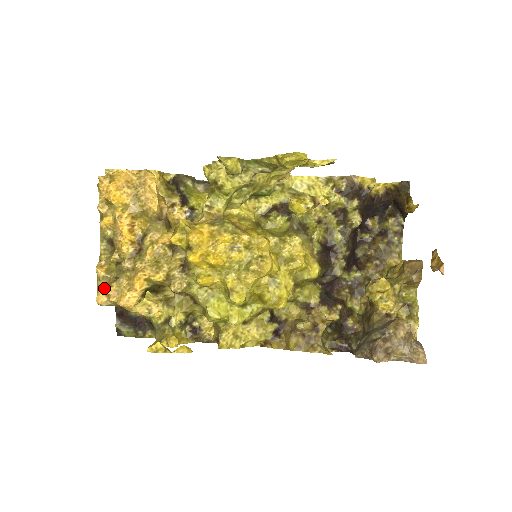
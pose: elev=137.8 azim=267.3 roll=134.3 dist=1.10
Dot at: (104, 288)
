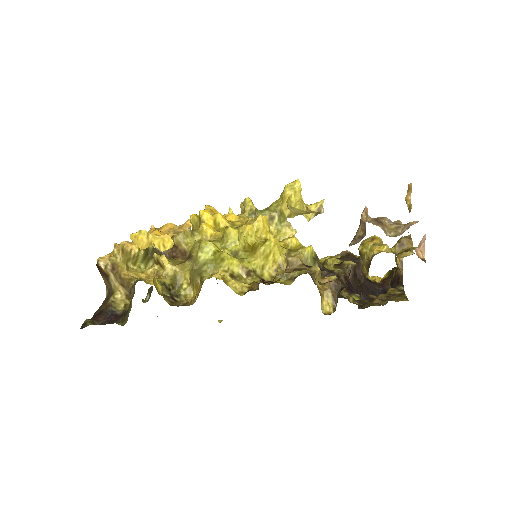
Dot at: occluded
